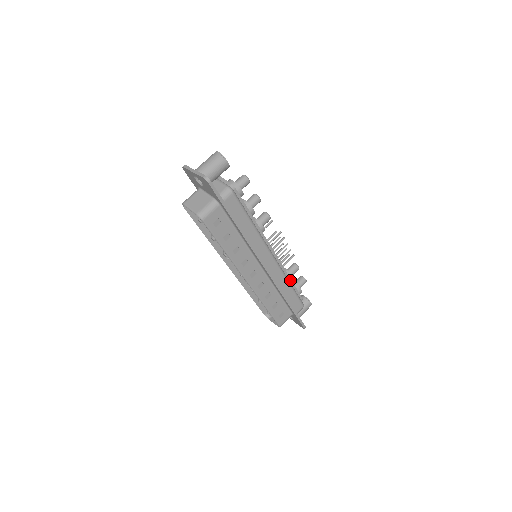
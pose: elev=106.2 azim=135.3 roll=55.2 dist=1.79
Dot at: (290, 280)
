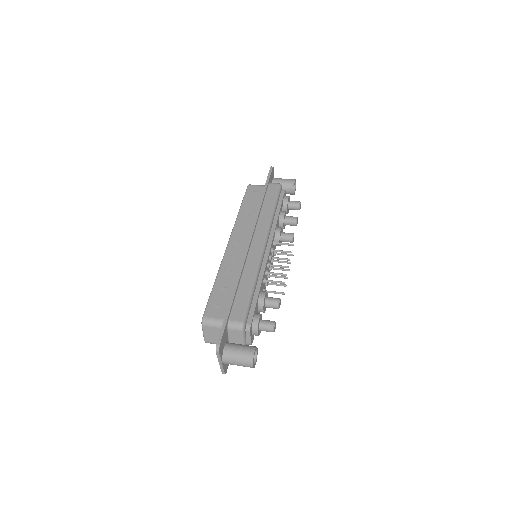
Dot at: (259, 290)
